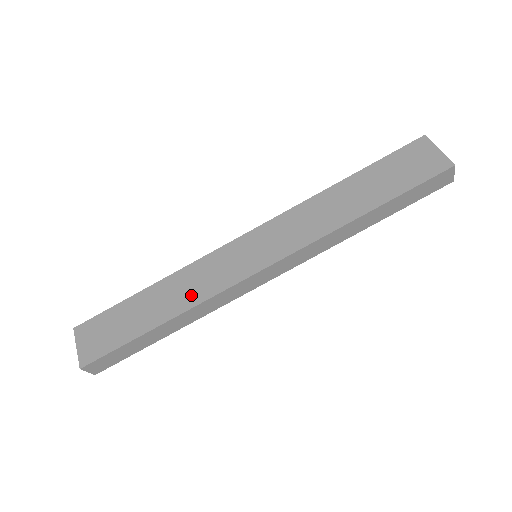
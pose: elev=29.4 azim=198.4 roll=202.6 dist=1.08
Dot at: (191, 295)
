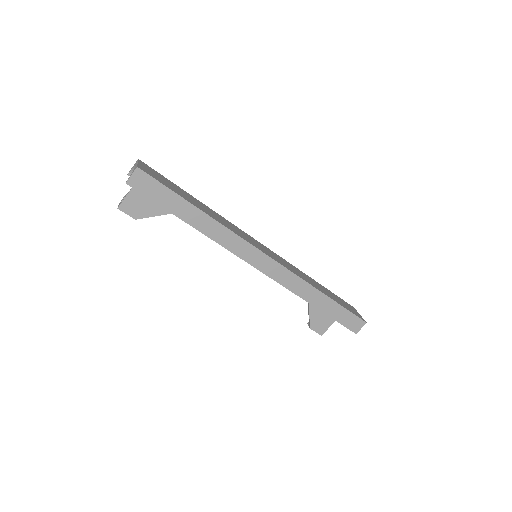
Dot at: (224, 223)
